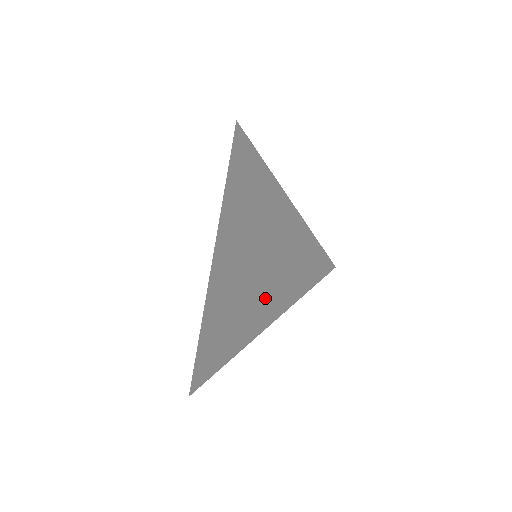
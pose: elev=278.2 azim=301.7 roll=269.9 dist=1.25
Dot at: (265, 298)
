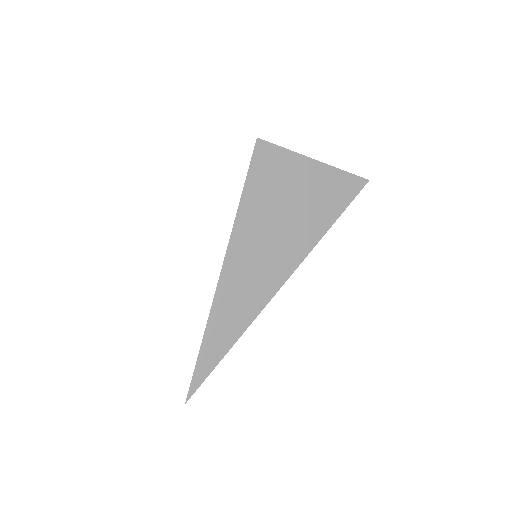
Dot at: occluded
